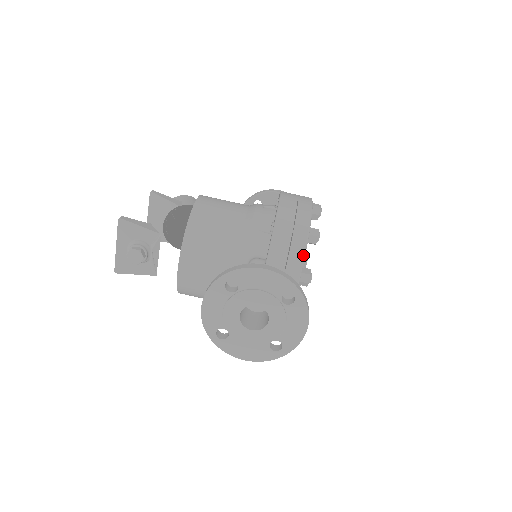
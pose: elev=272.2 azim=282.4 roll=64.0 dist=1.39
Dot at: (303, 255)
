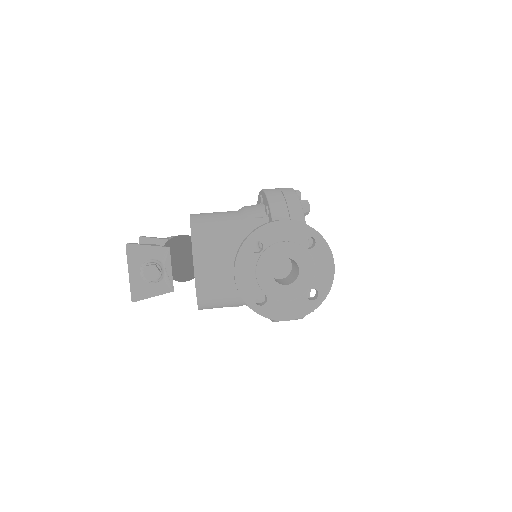
Dot at: (303, 219)
